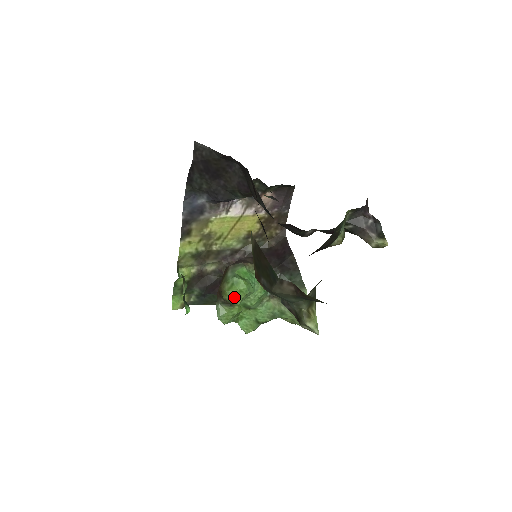
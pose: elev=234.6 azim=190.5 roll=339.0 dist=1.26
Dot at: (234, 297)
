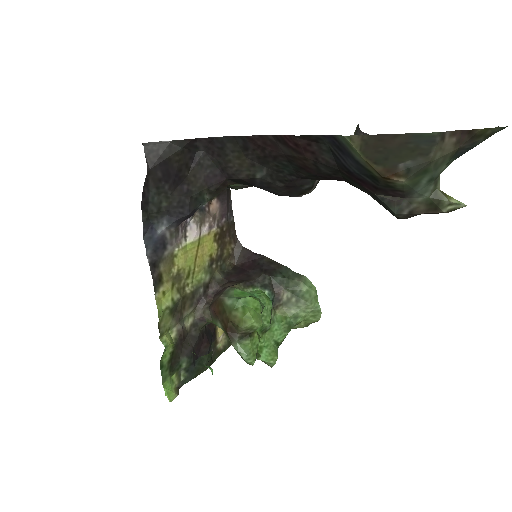
Dot at: (255, 319)
